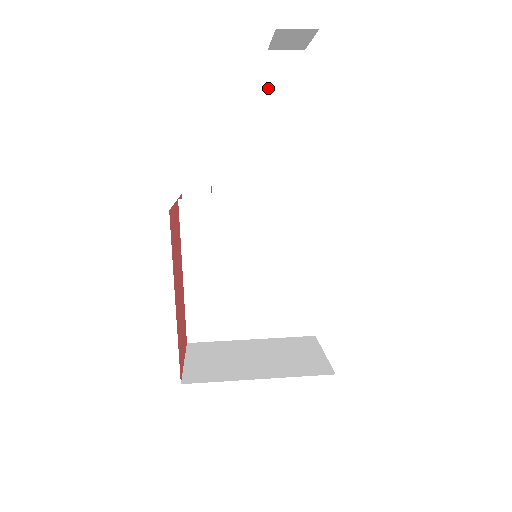
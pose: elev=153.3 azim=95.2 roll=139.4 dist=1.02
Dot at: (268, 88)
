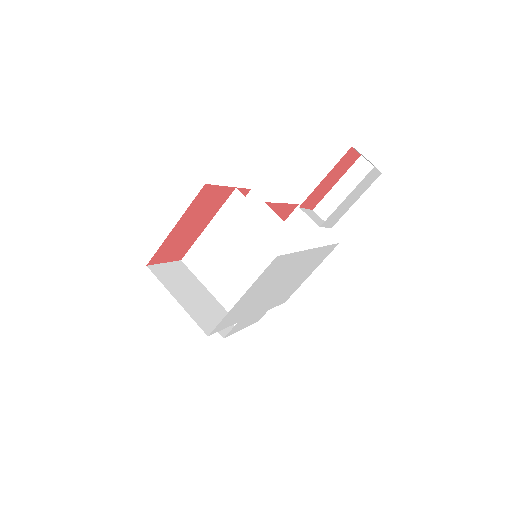
Dot at: (343, 176)
